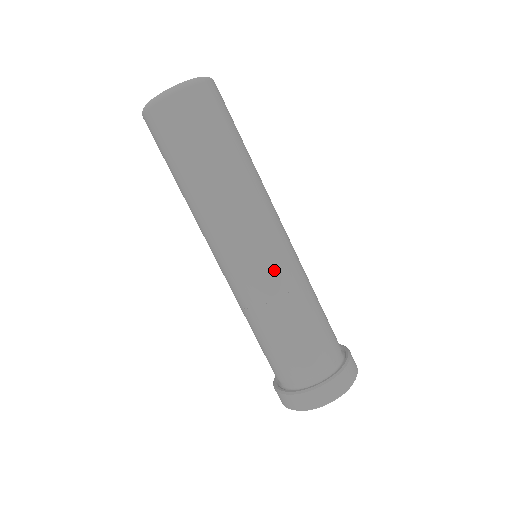
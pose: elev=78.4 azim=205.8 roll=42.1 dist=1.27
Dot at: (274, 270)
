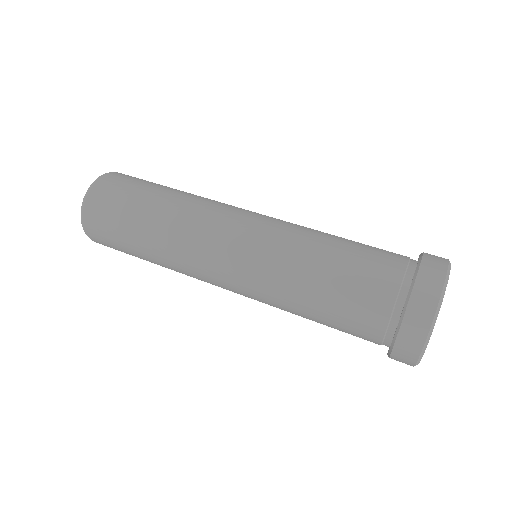
Dot at: (269, 228)
